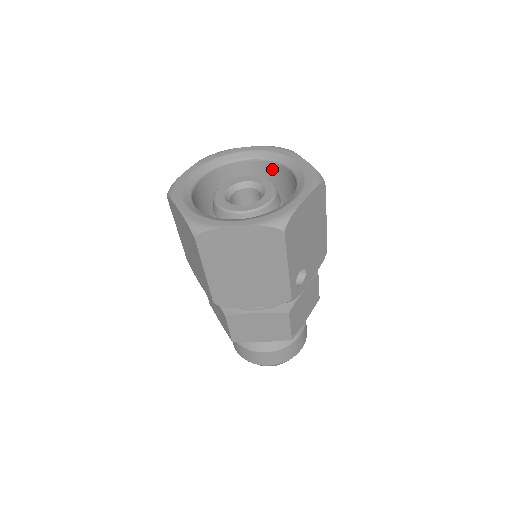
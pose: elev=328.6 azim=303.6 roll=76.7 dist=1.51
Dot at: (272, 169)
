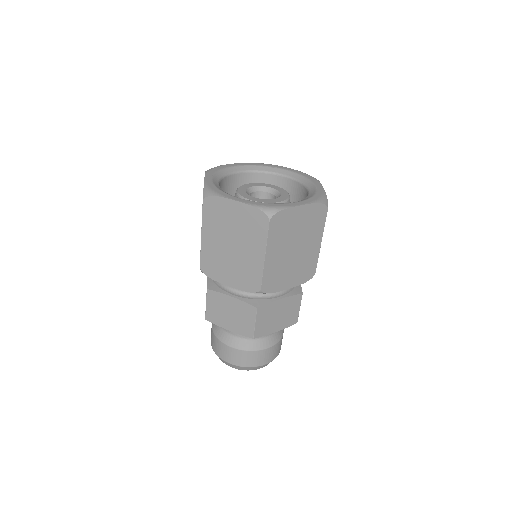
Dot at: (260, 179)
